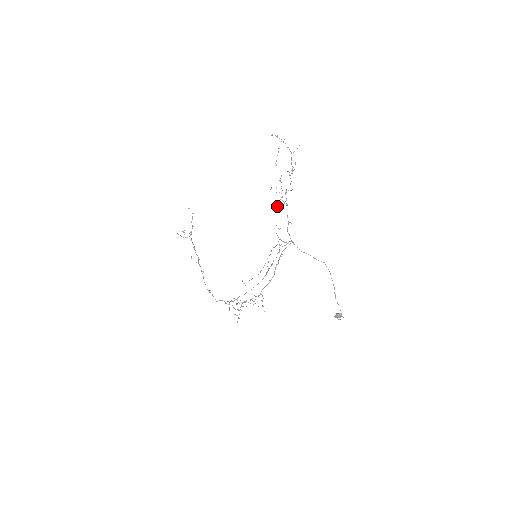
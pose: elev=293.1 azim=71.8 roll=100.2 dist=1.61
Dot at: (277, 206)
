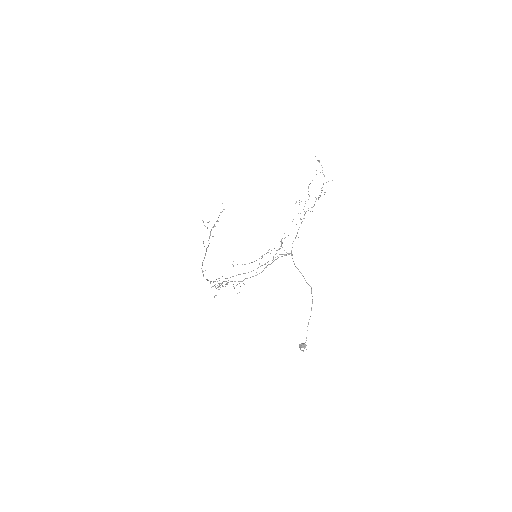
Dot at: occluded
